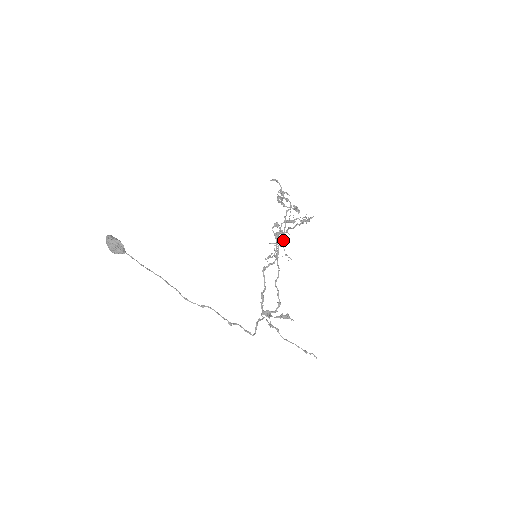
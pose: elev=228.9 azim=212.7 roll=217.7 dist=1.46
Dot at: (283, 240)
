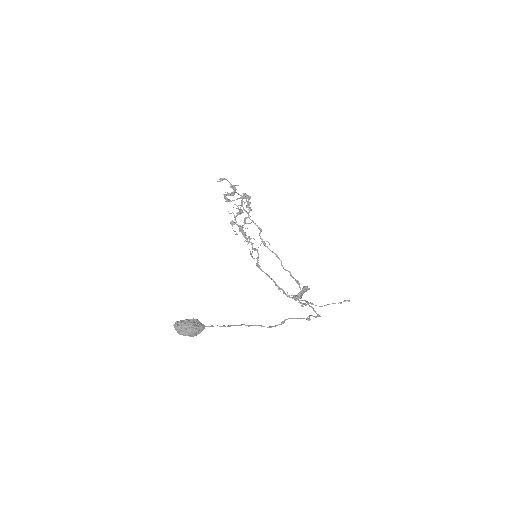
Dot at: (259, 229)
